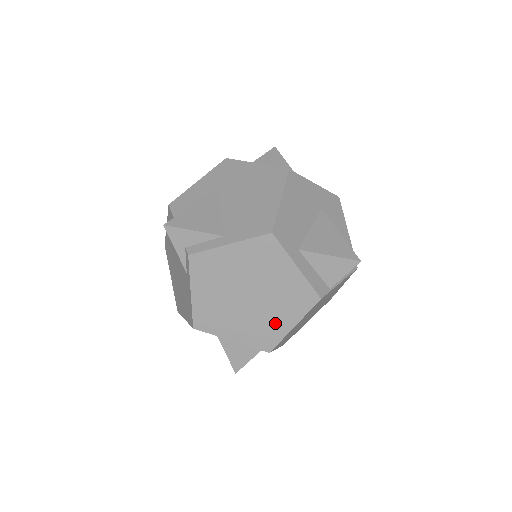
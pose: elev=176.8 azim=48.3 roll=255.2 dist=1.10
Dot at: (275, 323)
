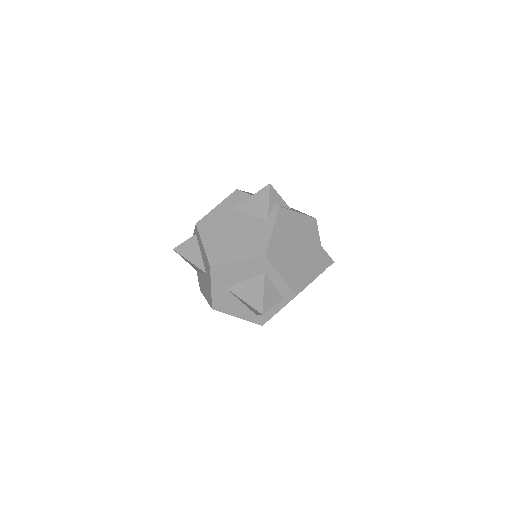
Dot at: (304, 275)
